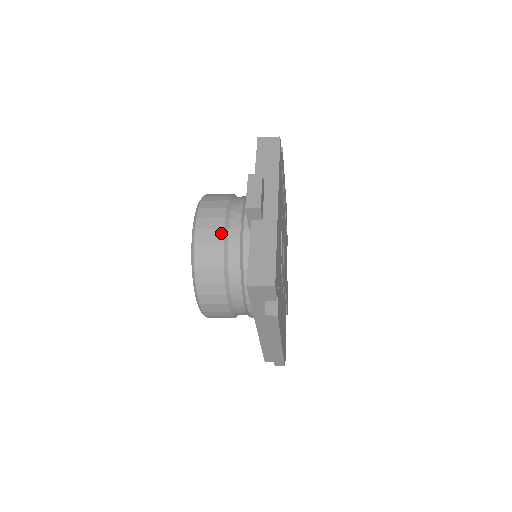
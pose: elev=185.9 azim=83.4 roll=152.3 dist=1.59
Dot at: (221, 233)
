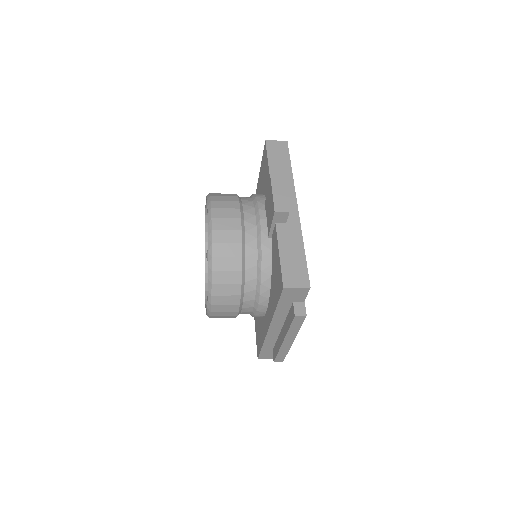
Dot at: (239, 234)
